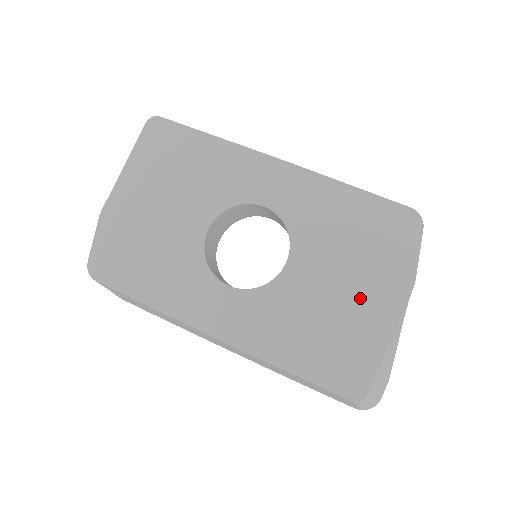
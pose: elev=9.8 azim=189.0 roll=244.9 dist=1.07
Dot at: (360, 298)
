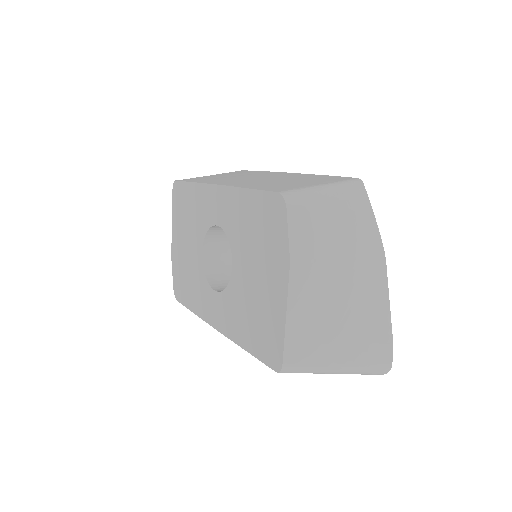
Dot at: (266, 284)
